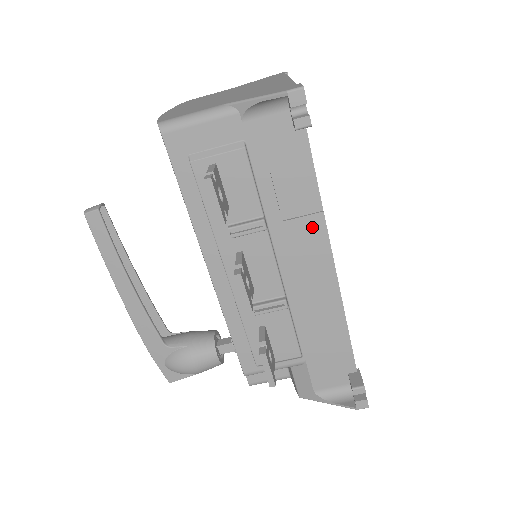
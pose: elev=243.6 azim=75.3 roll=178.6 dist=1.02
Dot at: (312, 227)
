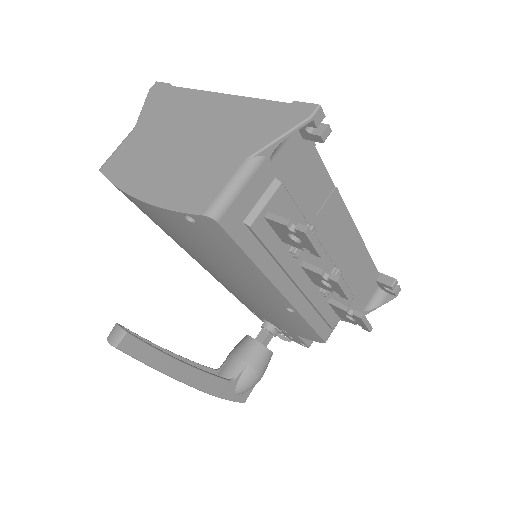
Dot at: (333, 204)
